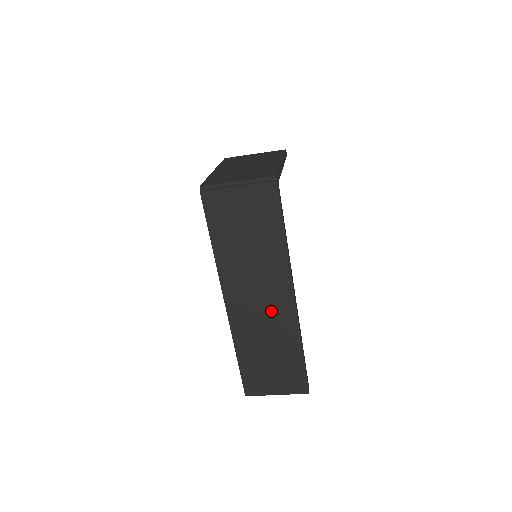
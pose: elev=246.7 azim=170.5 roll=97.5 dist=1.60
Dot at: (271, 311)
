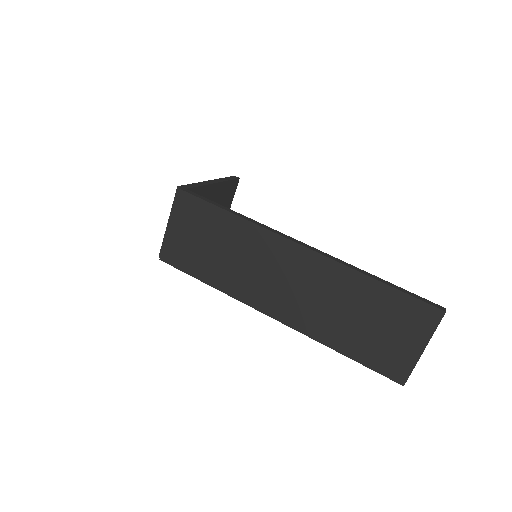
Dot at: (303, 279)
